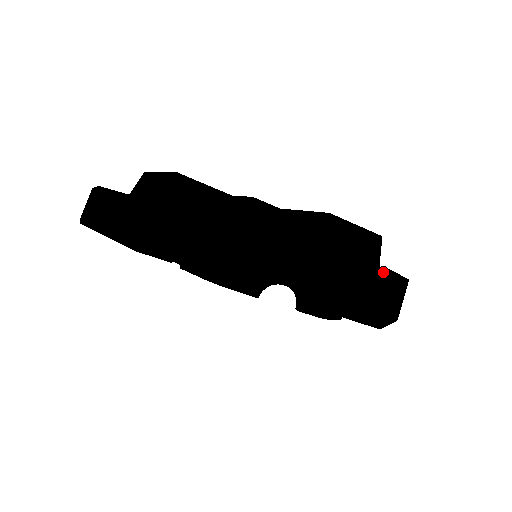
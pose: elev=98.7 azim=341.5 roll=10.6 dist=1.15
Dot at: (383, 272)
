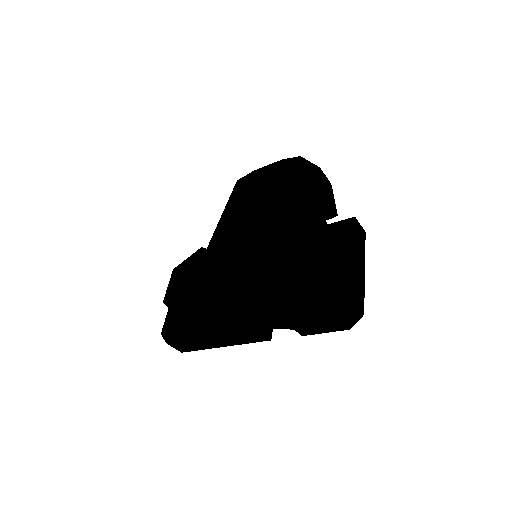
Dot at: (334, 319)
